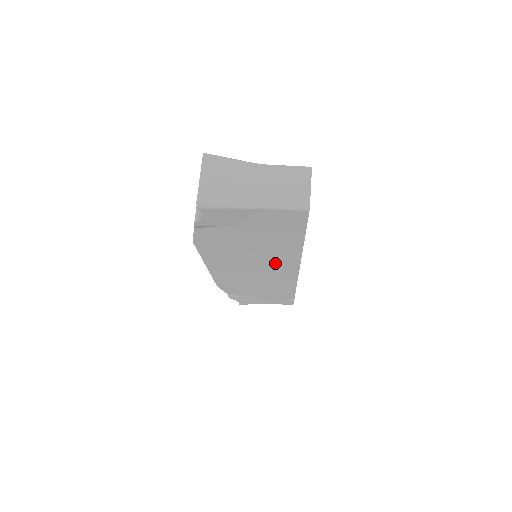
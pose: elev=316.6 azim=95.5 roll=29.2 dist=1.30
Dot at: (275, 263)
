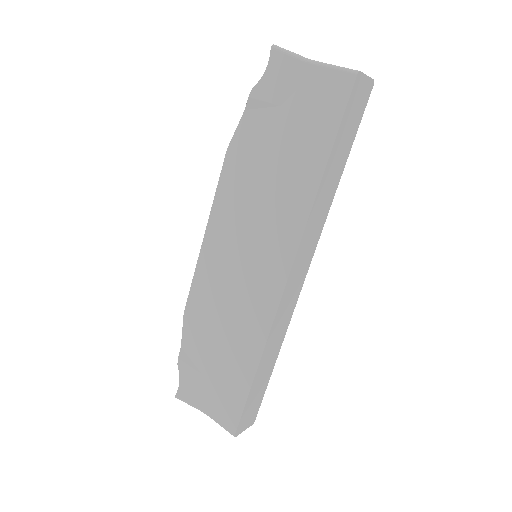
Dot at: (276, 231)
